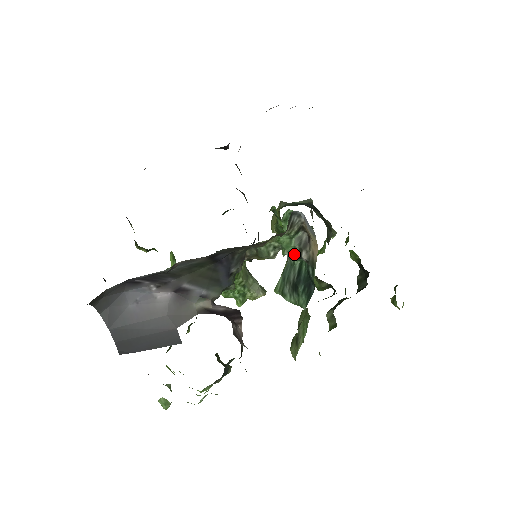
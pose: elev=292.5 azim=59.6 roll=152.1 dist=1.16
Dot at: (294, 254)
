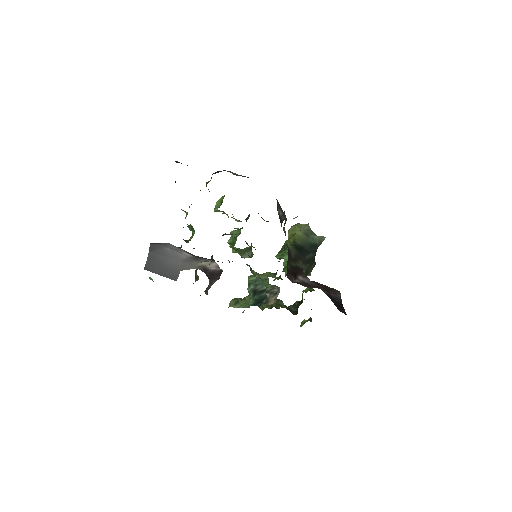
Dot at: occluded
